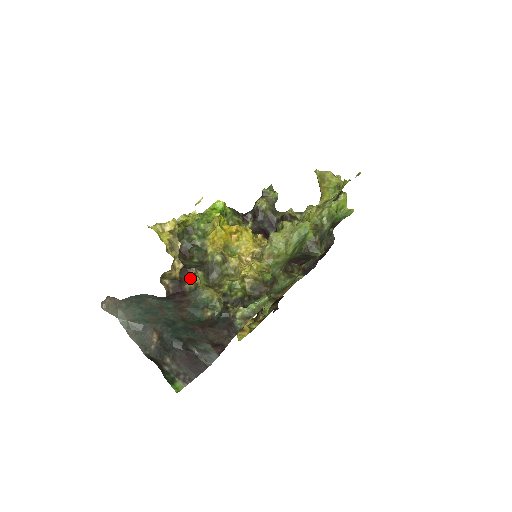
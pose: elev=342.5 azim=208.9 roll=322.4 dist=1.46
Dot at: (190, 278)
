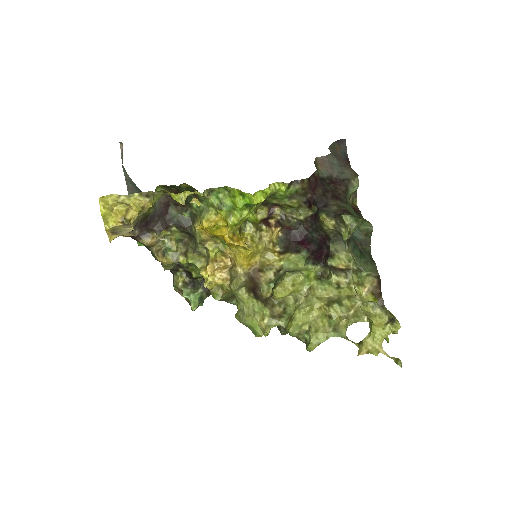
Dot at: (153, 235)
